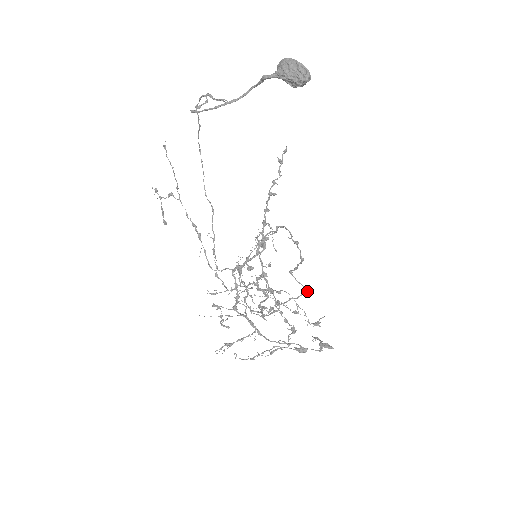
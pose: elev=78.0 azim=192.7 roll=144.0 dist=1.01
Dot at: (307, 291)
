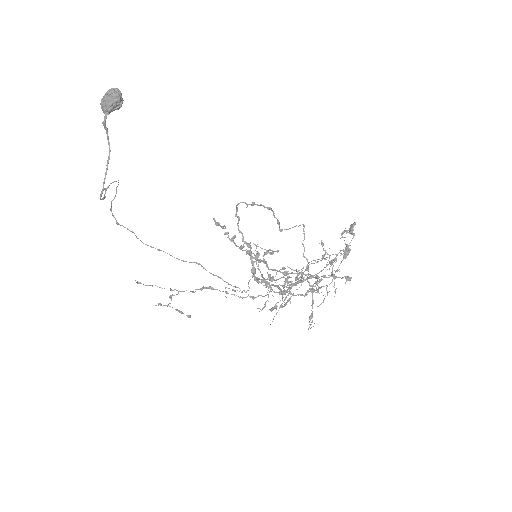
Dot at: occluded
